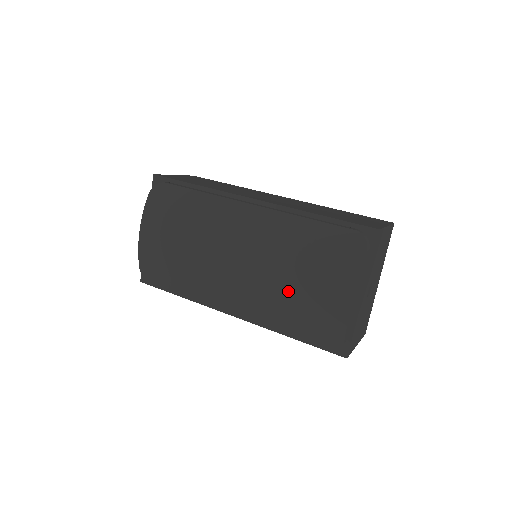
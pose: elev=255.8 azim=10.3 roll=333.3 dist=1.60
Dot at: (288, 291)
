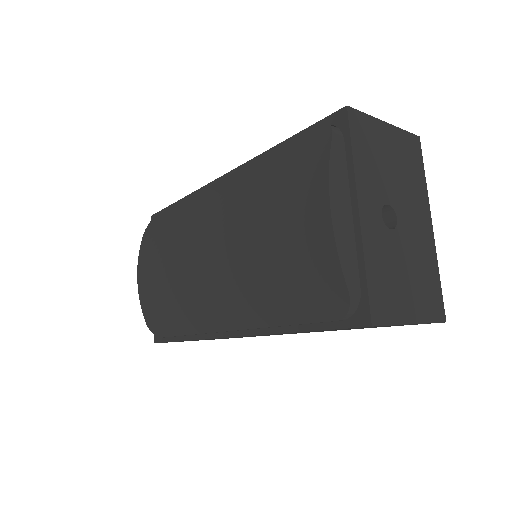
Dot at: (260, 251)
